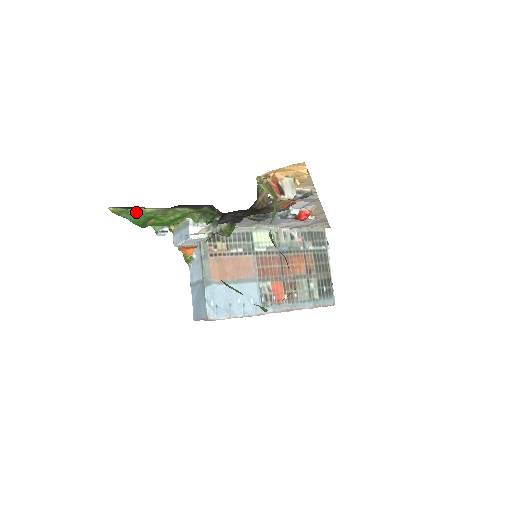
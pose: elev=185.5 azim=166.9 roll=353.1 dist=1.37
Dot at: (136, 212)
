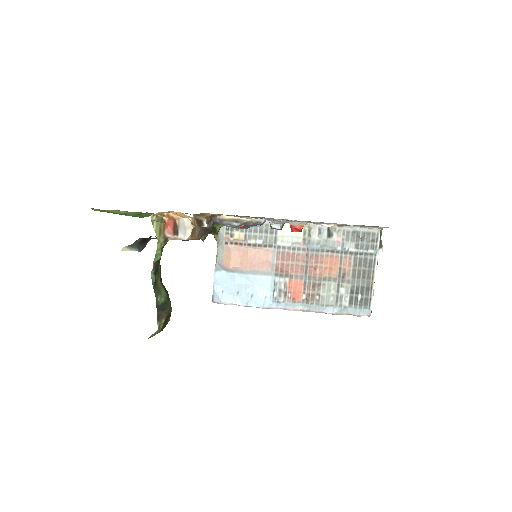
Dot at: (114, 212)
